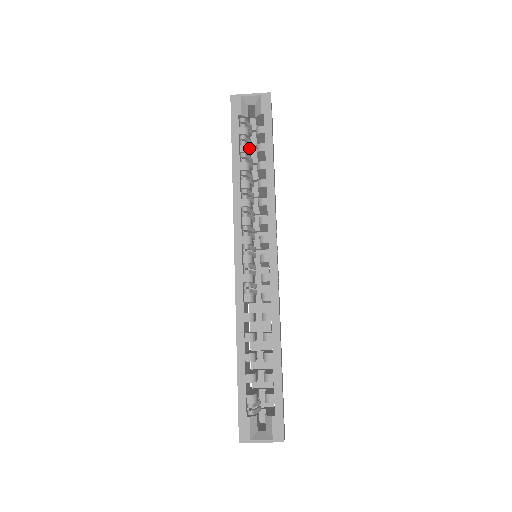
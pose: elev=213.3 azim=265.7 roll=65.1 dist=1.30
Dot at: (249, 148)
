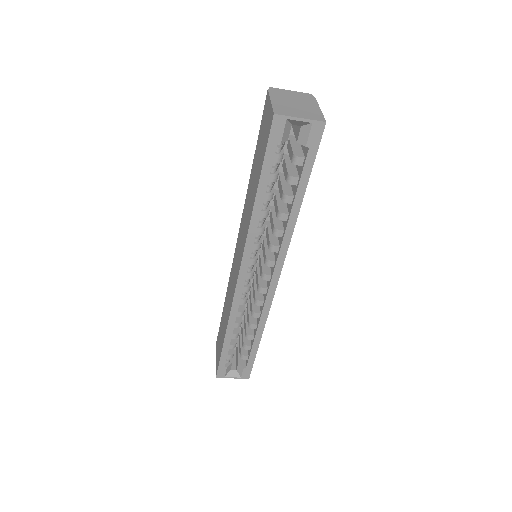
Dot at: (278, 169)
